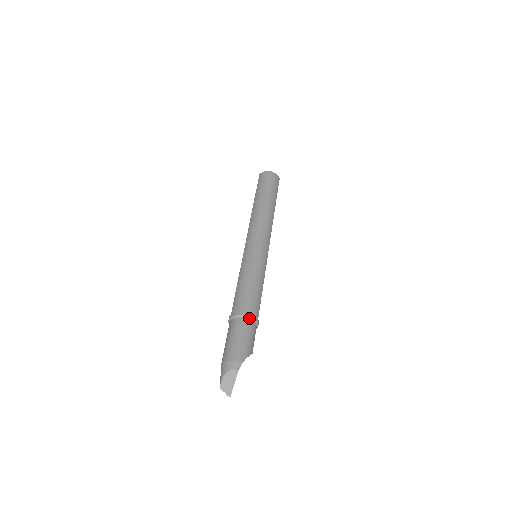
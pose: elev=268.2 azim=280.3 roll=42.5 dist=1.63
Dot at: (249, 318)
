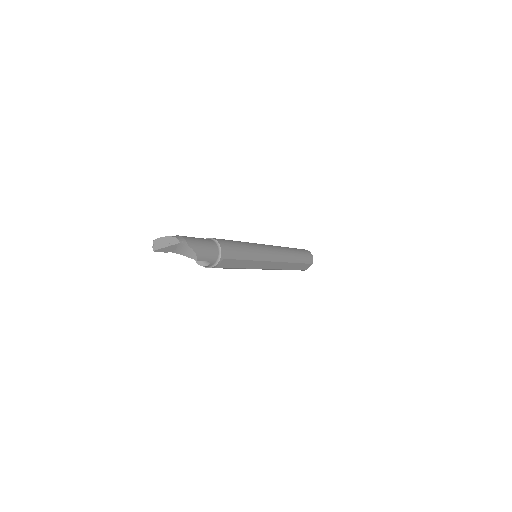
Dot at: (219, 247)
